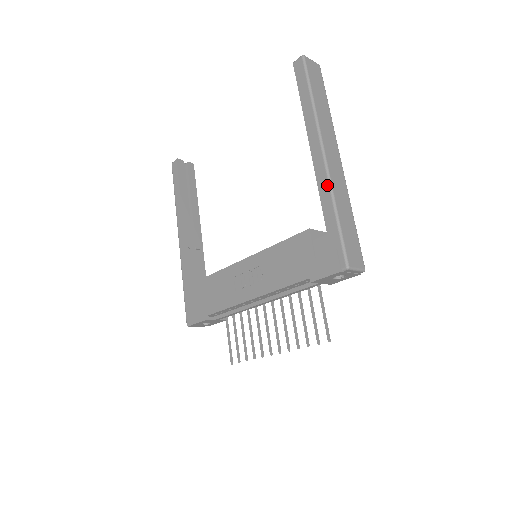
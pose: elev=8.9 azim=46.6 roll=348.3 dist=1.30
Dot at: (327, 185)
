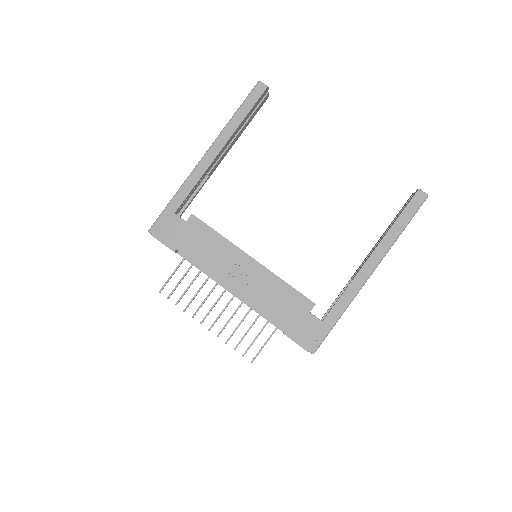
Dot at: (353, 296)
